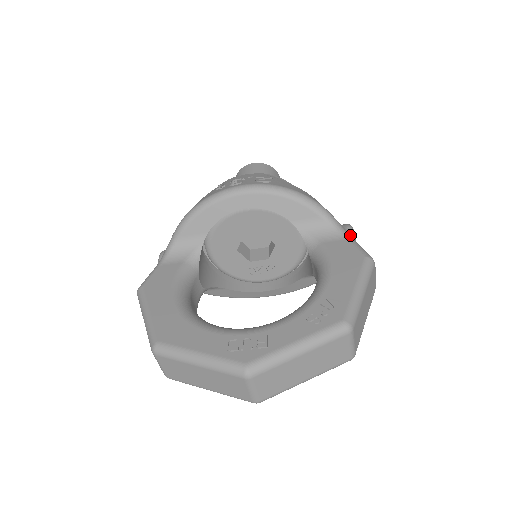
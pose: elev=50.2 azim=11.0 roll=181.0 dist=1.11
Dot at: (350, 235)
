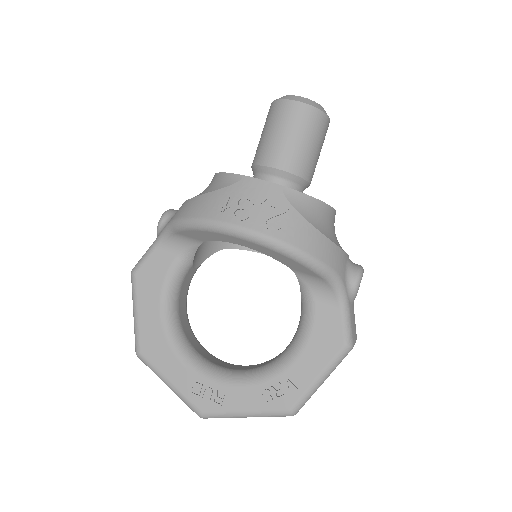
Dot at: (351, 295)
